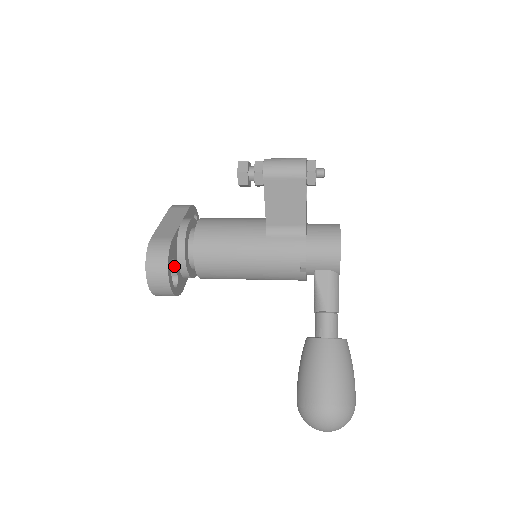
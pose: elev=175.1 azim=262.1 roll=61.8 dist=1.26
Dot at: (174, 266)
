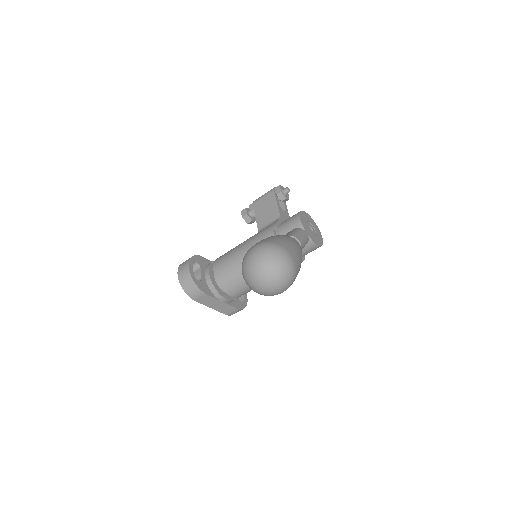
Dot at: (200, 271)
